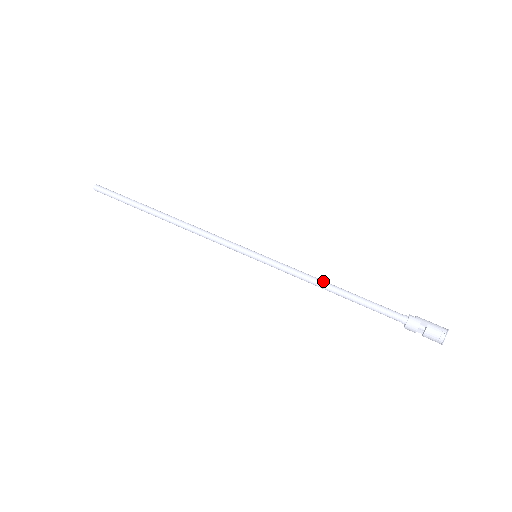
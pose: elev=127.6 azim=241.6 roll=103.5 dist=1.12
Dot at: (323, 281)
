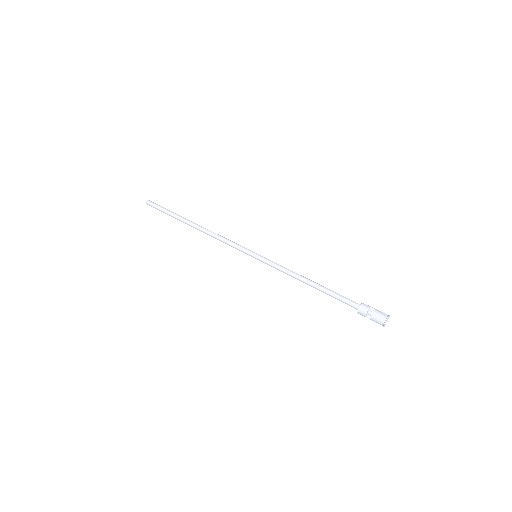
Dot at: (303, 276)
